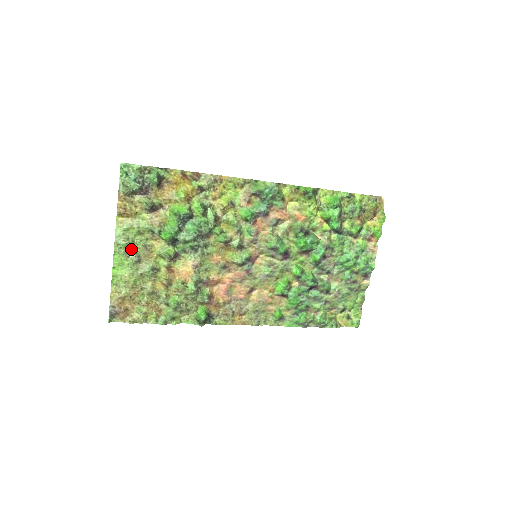
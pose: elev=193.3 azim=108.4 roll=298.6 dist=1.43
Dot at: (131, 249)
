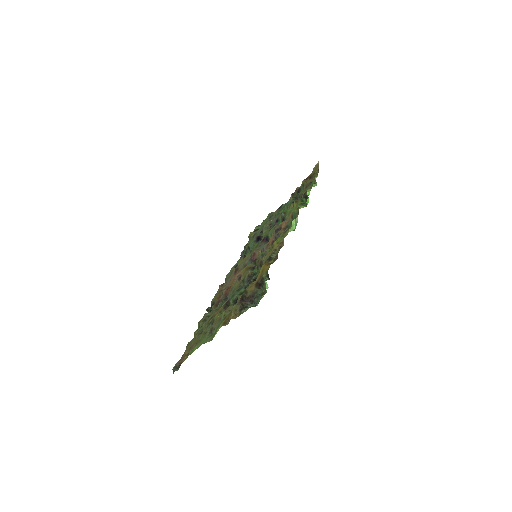
Dot at: (214, 331)
